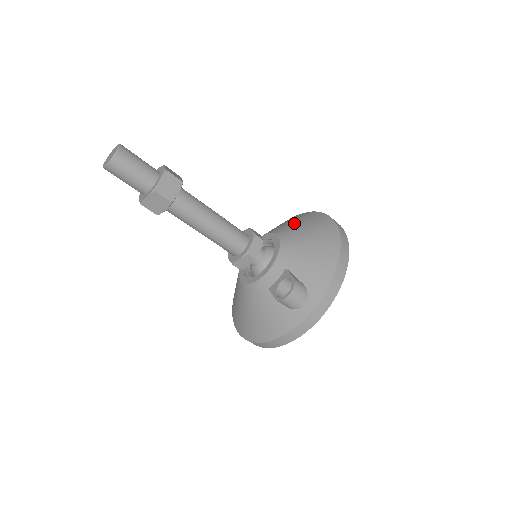
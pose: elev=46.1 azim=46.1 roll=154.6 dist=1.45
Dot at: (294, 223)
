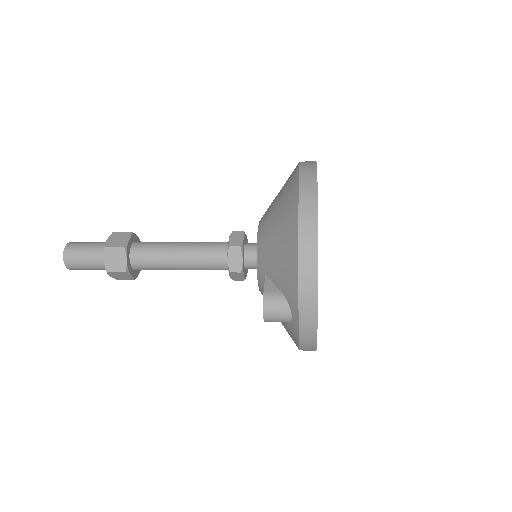
Dot at: occluded
